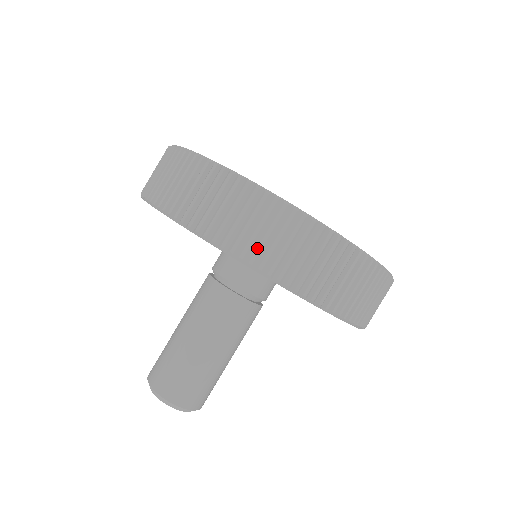
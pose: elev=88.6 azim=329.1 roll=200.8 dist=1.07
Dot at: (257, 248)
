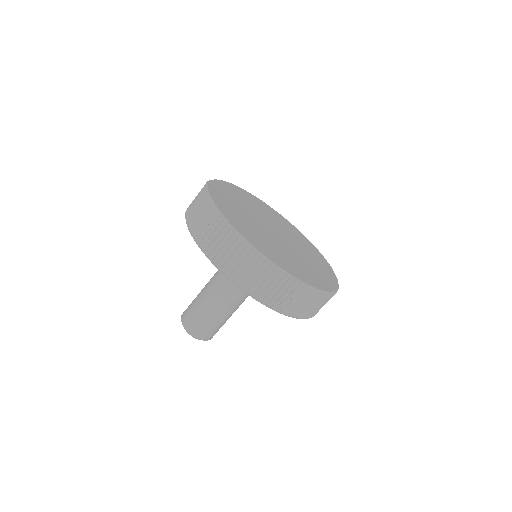
Dot at: (260, 291)
